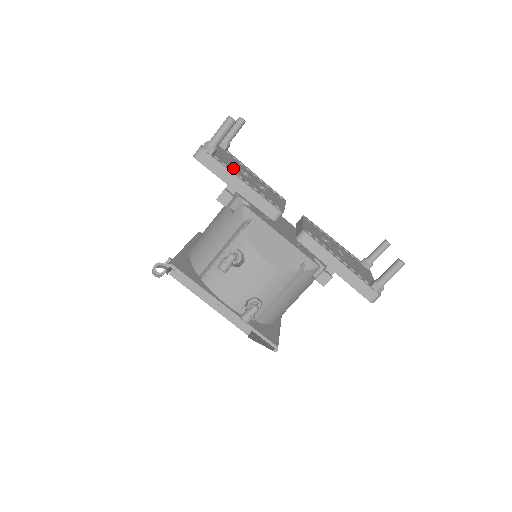
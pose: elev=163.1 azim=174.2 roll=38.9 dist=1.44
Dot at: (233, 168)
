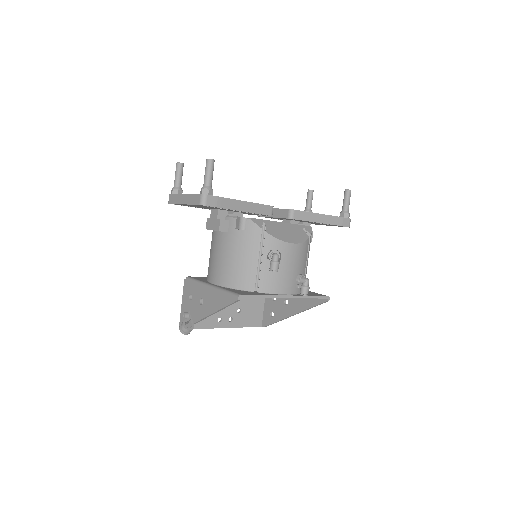
Dot at: occluded
